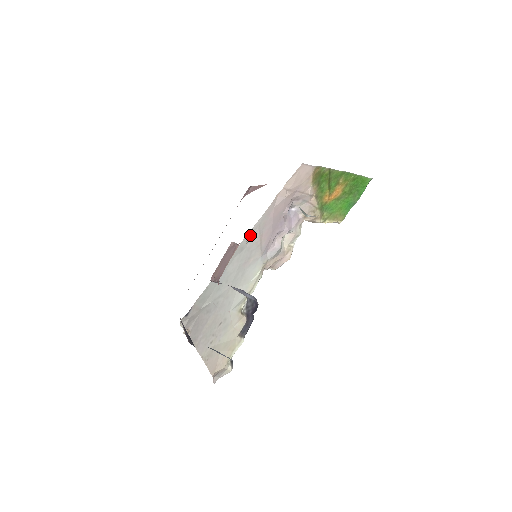
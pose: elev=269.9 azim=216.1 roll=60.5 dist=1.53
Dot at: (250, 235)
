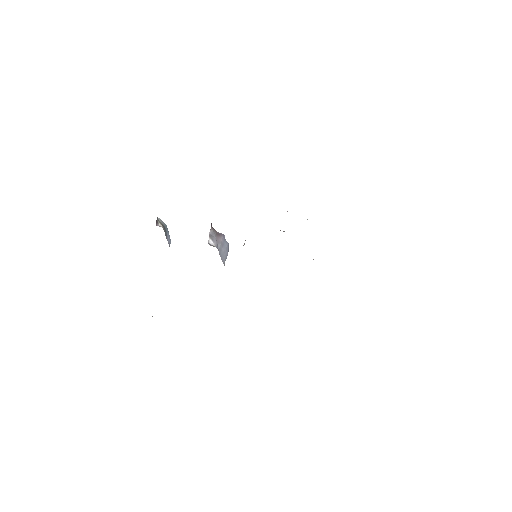
Dot at: occluded
